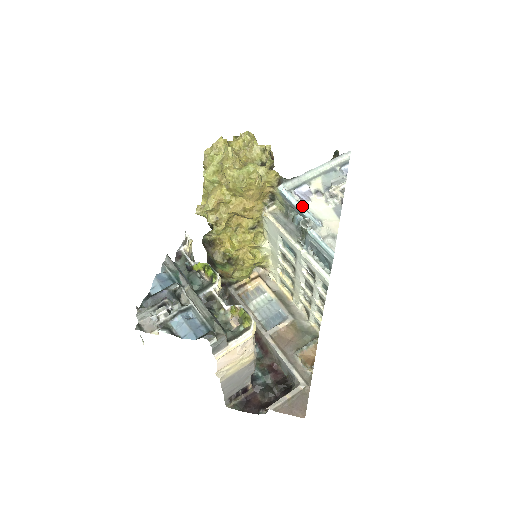
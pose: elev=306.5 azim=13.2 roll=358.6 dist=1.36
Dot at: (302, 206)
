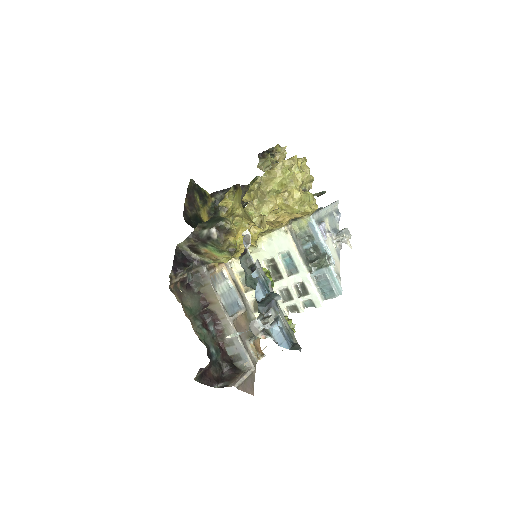
Dot at: (325, 242)
